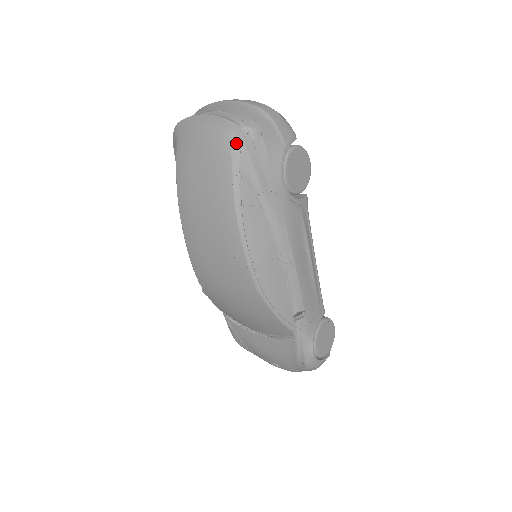
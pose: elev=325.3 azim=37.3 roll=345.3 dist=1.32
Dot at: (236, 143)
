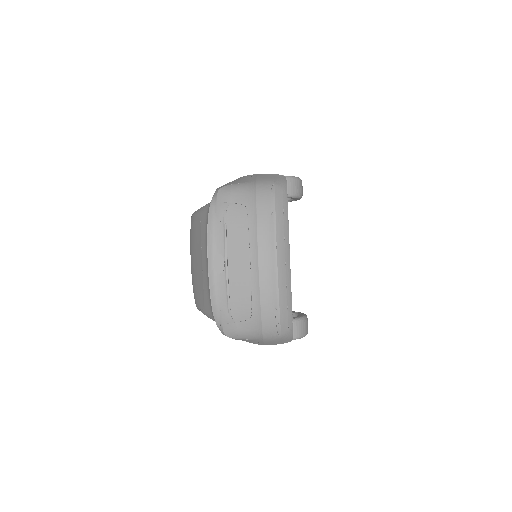
Dot at: (211, 317)
